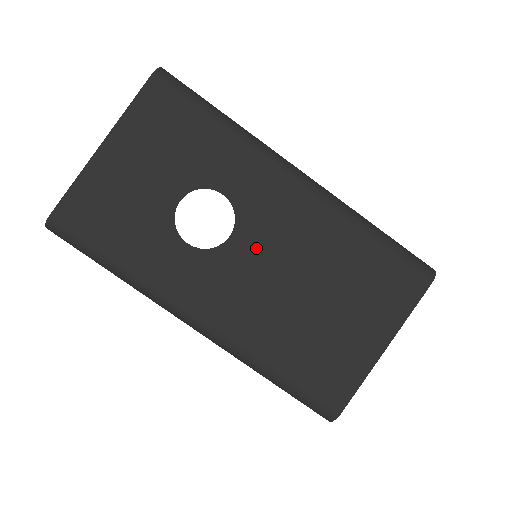
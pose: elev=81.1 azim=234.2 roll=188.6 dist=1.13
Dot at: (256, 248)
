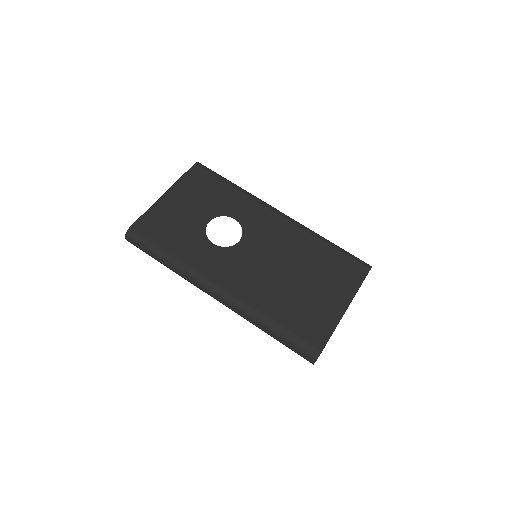
Dot at: (256, 247)
